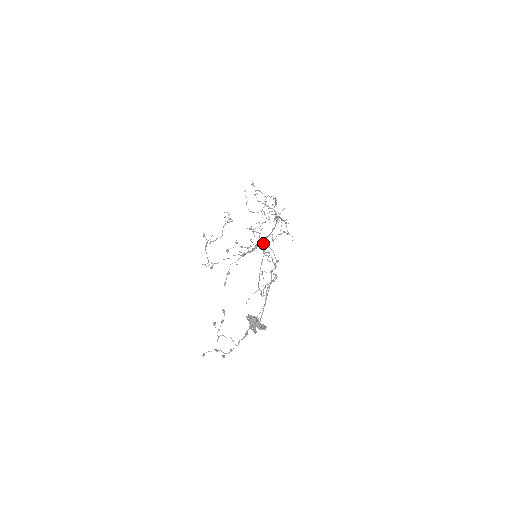
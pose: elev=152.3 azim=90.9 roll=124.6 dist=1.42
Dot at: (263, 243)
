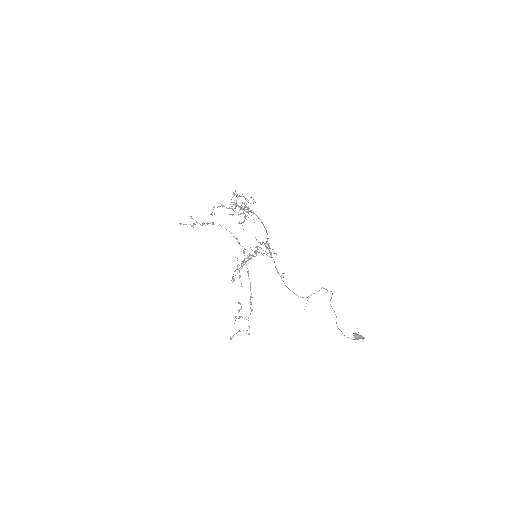
Dot at: (212, 222)
